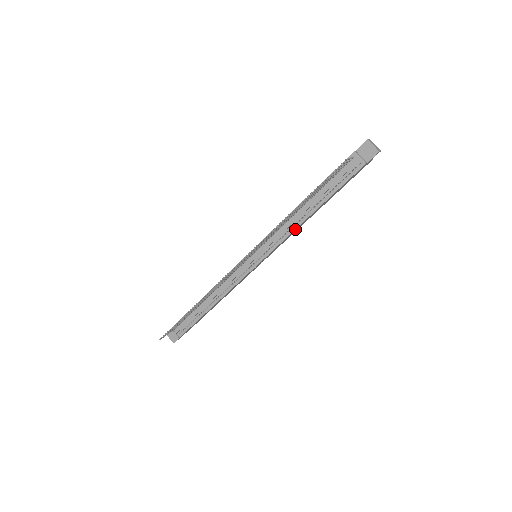
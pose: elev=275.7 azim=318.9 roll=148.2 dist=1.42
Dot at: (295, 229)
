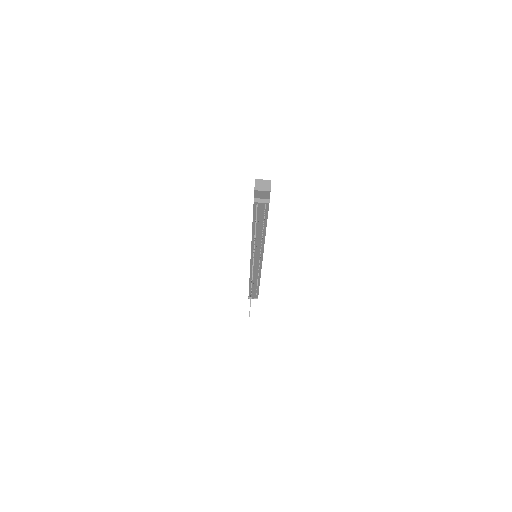
Dot at: (264, 243)
